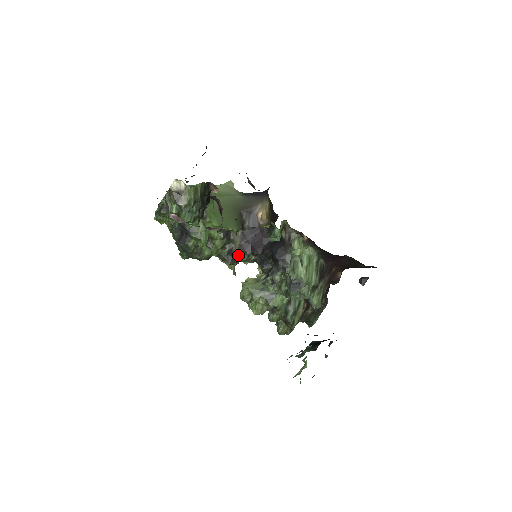
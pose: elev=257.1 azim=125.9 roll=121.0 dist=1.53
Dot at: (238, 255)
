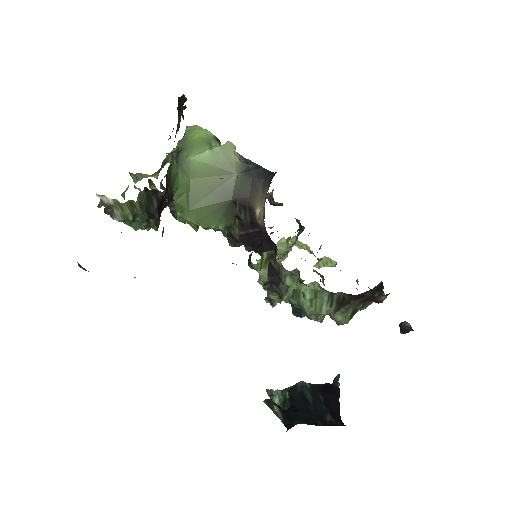
Dot at: occluded
